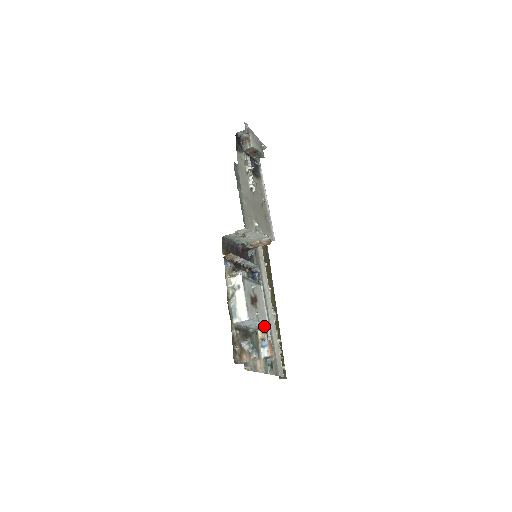
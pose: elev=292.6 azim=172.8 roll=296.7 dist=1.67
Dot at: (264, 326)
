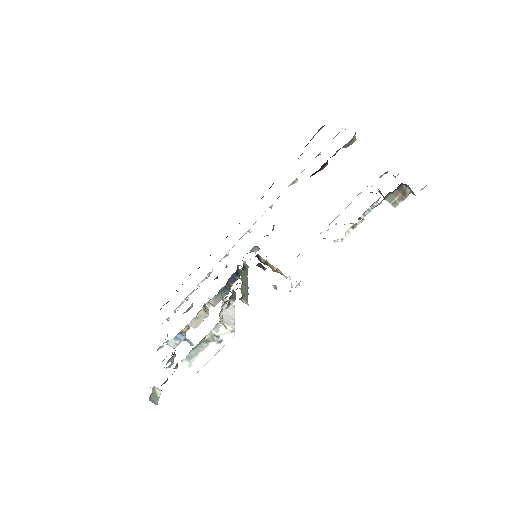
Dot at: (195, 327)
